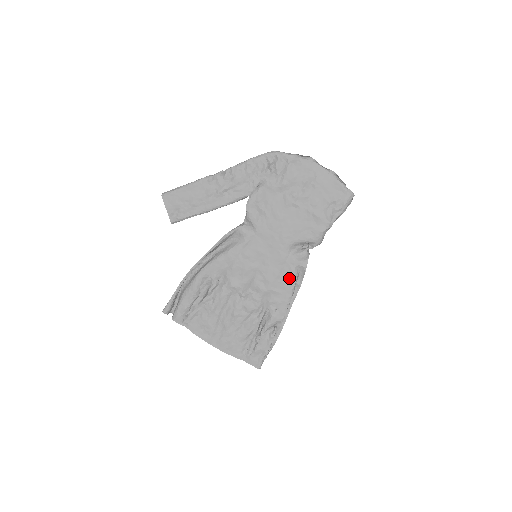
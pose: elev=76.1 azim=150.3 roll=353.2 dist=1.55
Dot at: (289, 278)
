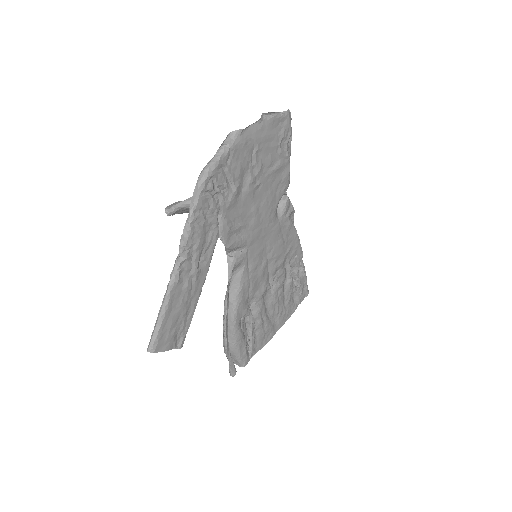
Dot at: (290, 231)
